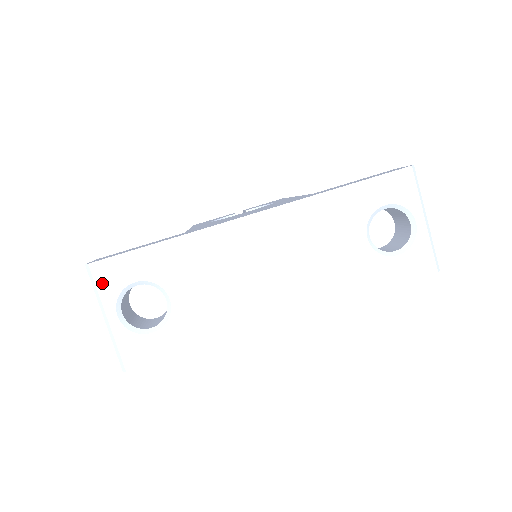
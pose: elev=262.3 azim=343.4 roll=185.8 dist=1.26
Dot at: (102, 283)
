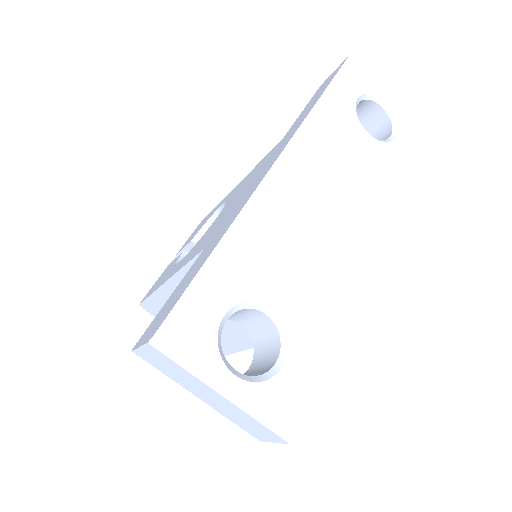
Dot at: (188, 348)
